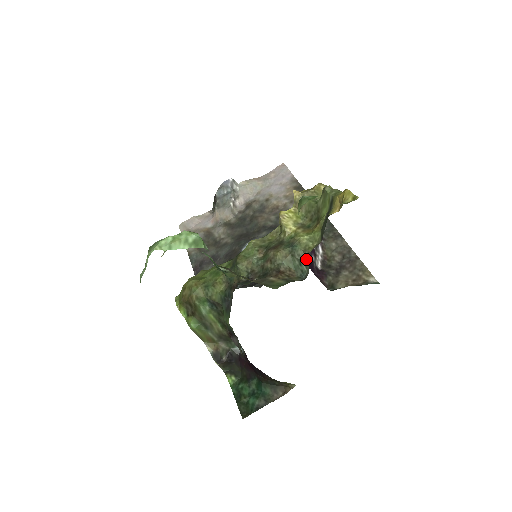
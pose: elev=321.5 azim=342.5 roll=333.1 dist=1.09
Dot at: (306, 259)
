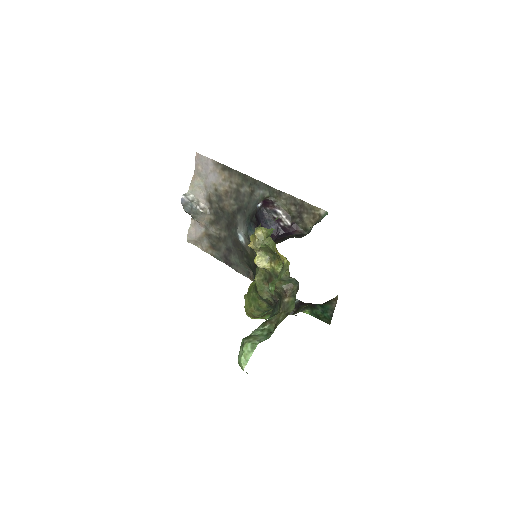
Dot at: (290, 278)
